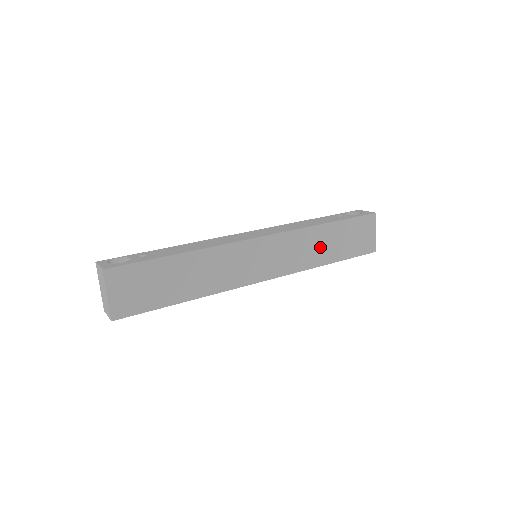
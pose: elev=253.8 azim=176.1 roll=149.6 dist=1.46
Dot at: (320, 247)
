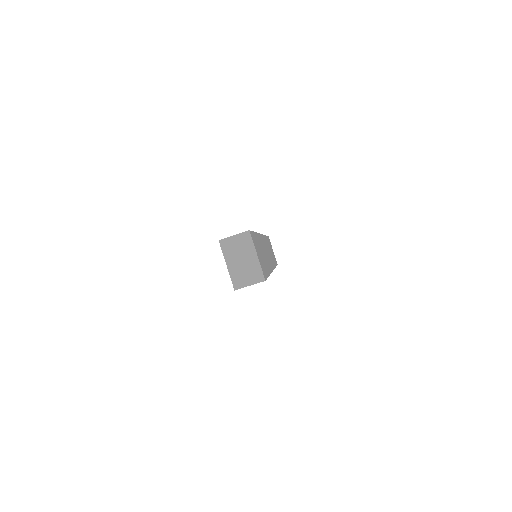
Dot at: occluded
